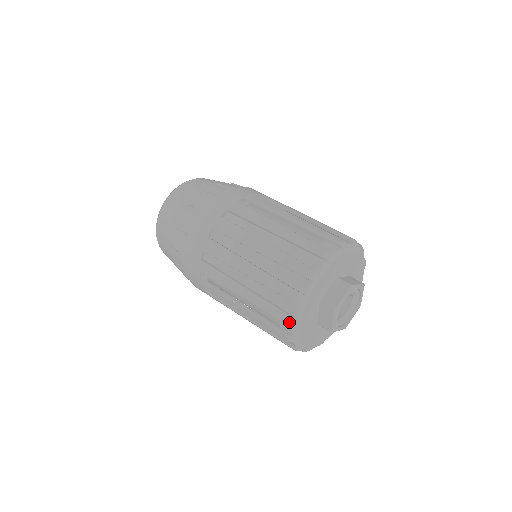
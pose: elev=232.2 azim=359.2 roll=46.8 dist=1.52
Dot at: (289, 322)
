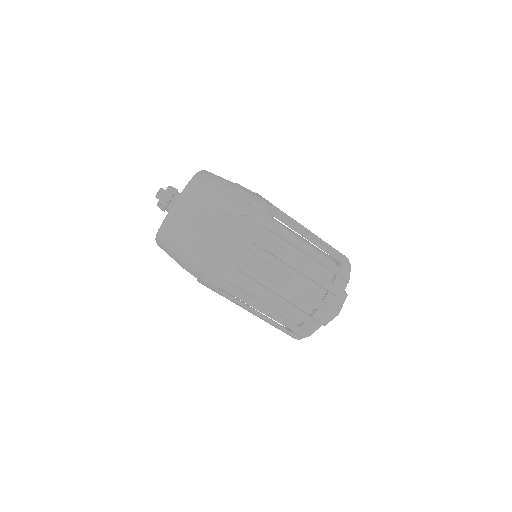
Dot at: (317, 327)
